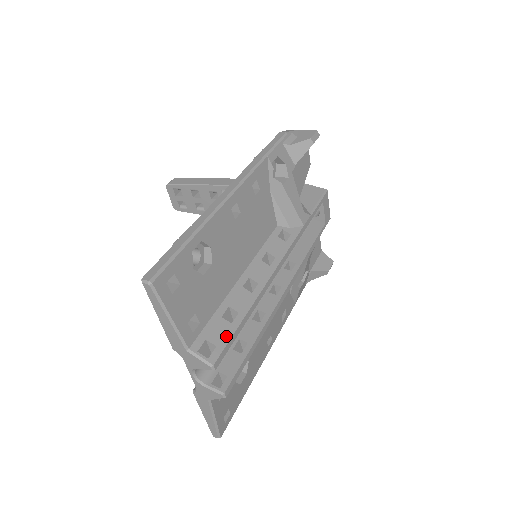
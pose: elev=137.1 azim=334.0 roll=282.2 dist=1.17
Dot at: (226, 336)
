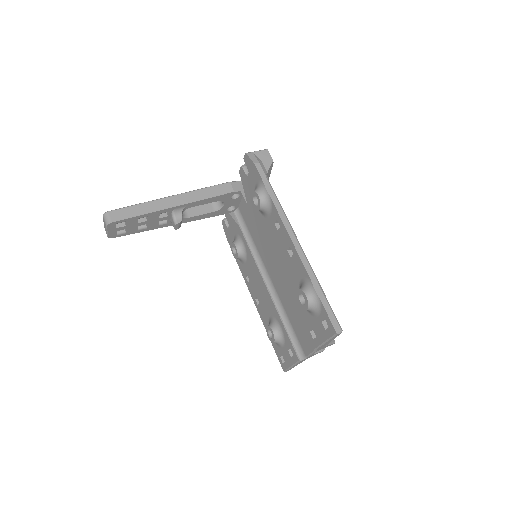
Dot at: occluded
